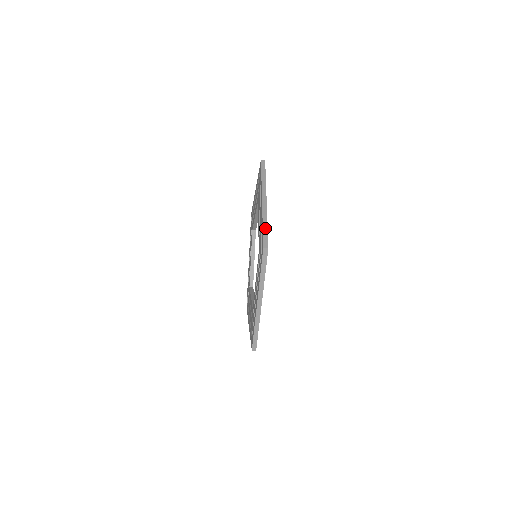
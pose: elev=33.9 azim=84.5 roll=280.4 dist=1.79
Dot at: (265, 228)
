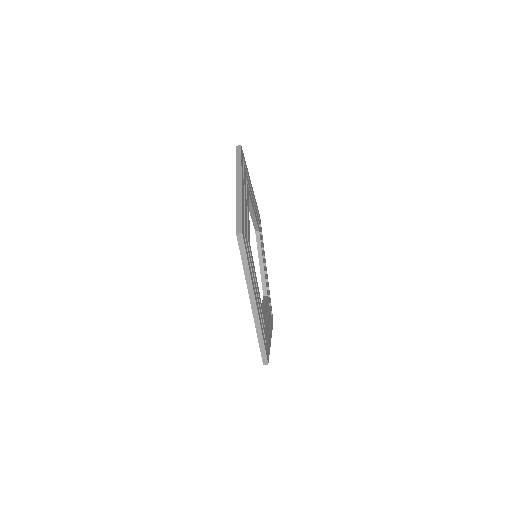
Dot at: (239, 212)
